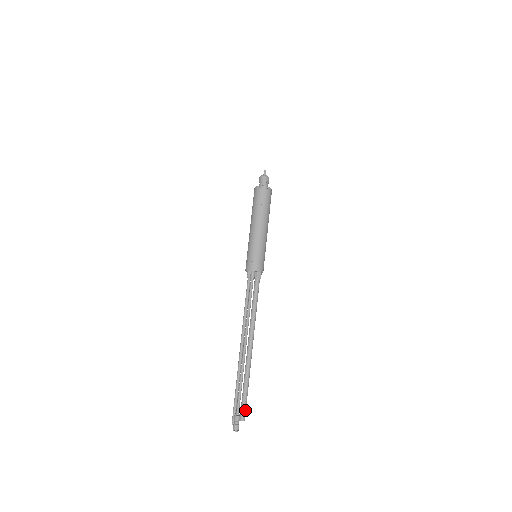
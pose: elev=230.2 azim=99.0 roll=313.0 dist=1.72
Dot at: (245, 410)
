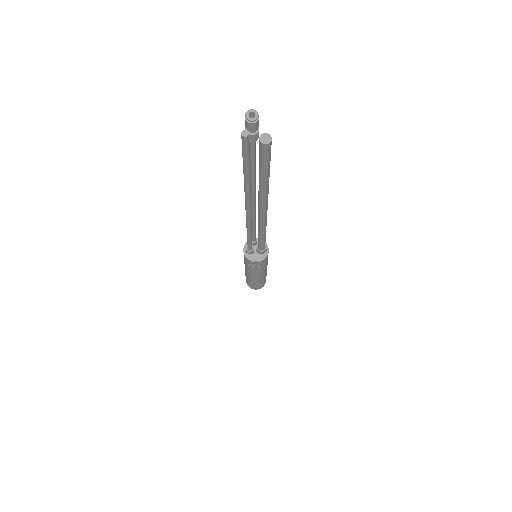
Dot at: occluded
